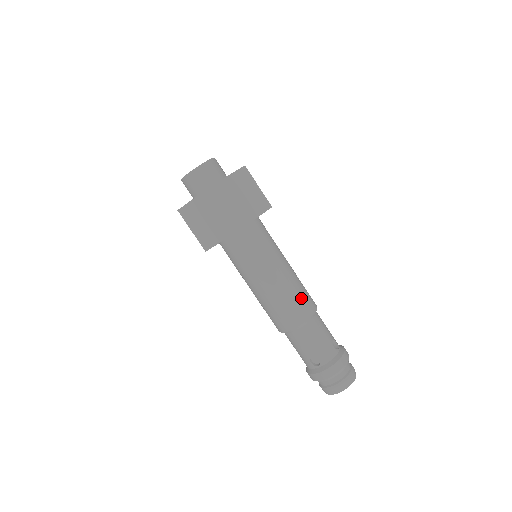
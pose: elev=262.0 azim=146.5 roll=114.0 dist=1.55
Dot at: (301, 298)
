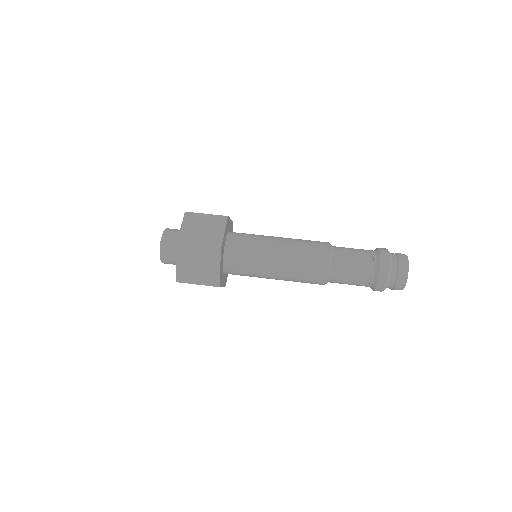
Dot at: occluded
